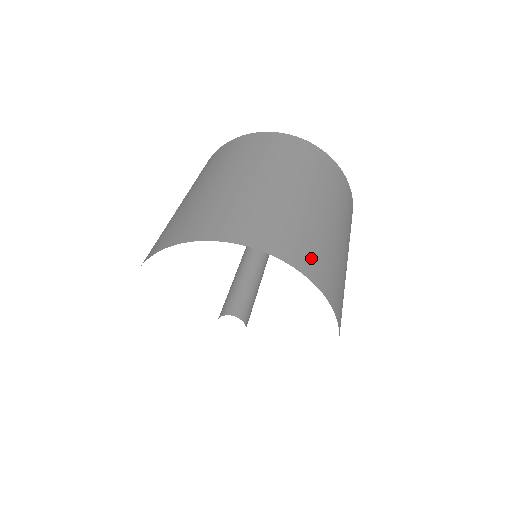
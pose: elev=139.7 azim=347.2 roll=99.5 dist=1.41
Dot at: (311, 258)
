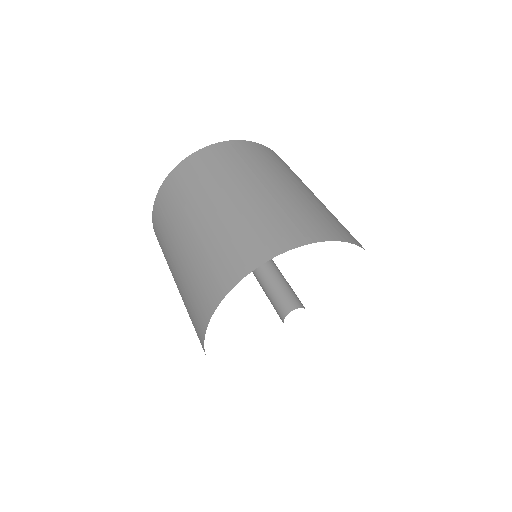
Dot at: occluded
